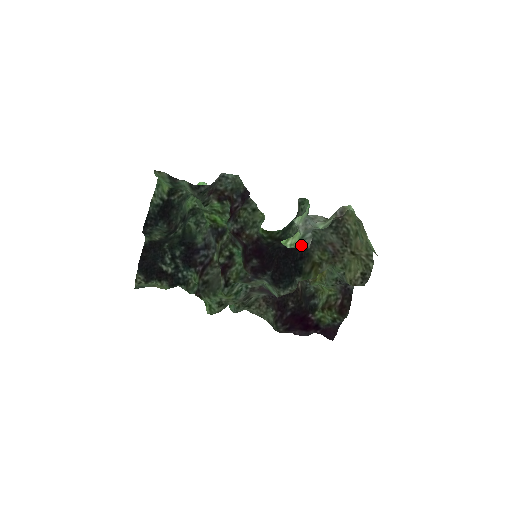
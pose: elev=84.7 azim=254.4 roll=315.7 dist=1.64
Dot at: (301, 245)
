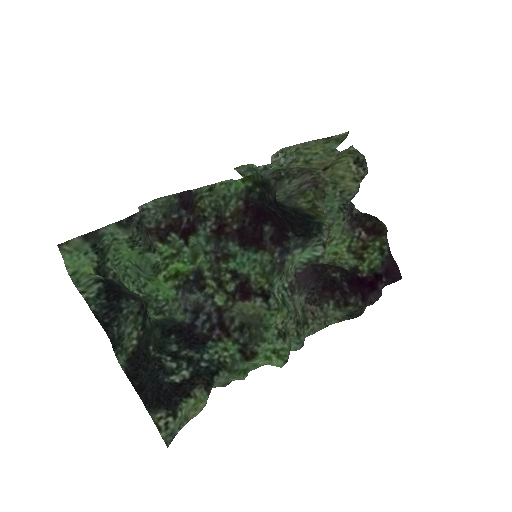
Dot at: (289, 165)
